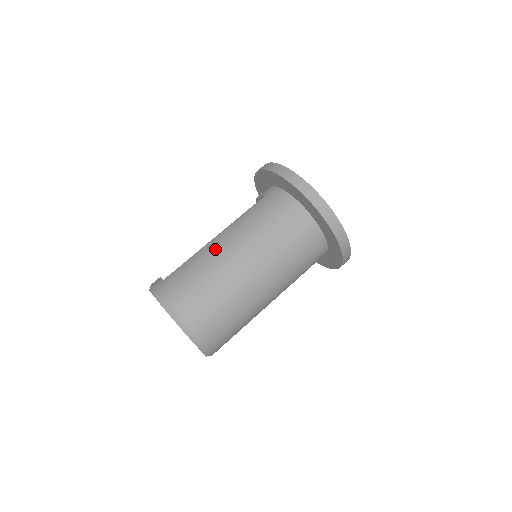
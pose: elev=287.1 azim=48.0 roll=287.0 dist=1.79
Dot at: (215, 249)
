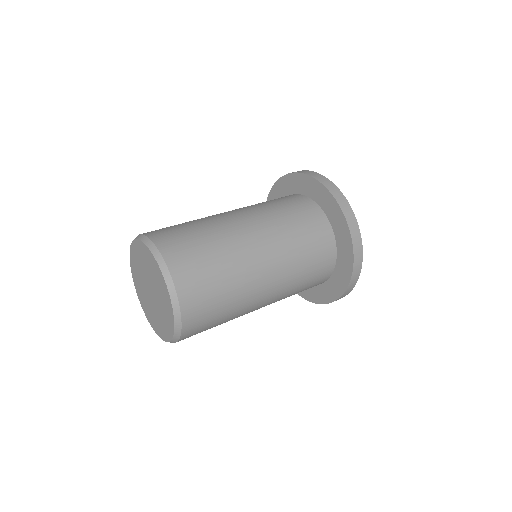
Dot at: occluded
